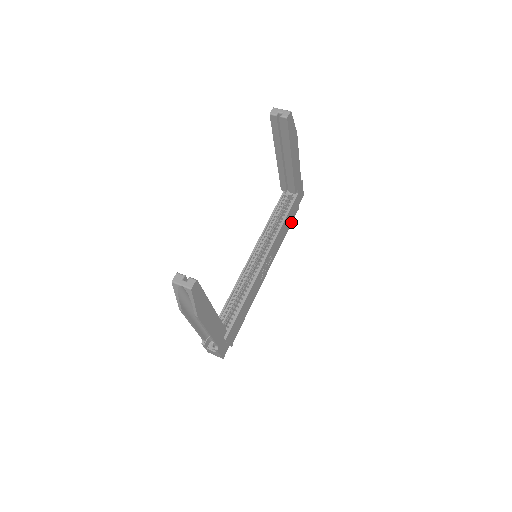
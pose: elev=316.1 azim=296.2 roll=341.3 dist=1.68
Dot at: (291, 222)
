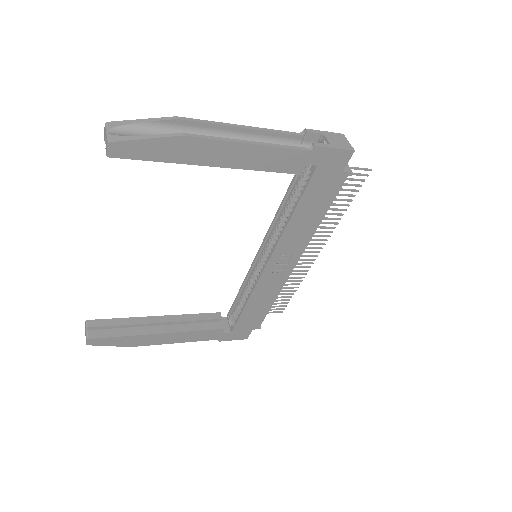
Dot at: (332, 198)
